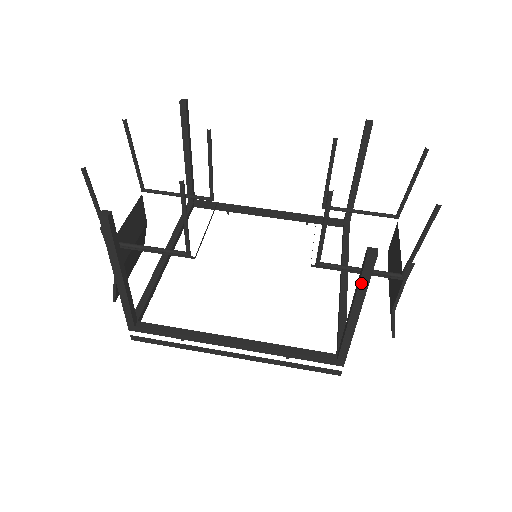
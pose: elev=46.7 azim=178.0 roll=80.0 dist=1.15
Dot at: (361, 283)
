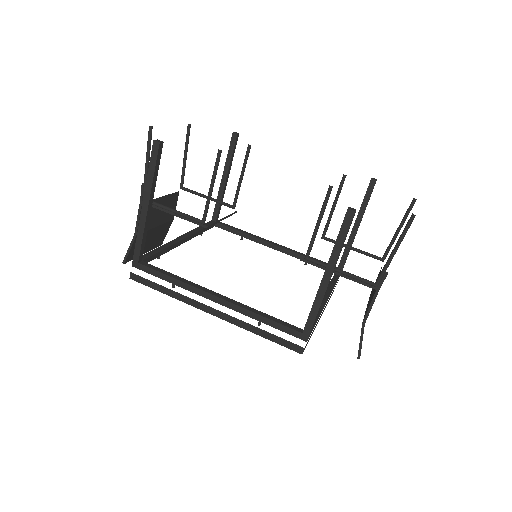
Dot at: (338, 240)
